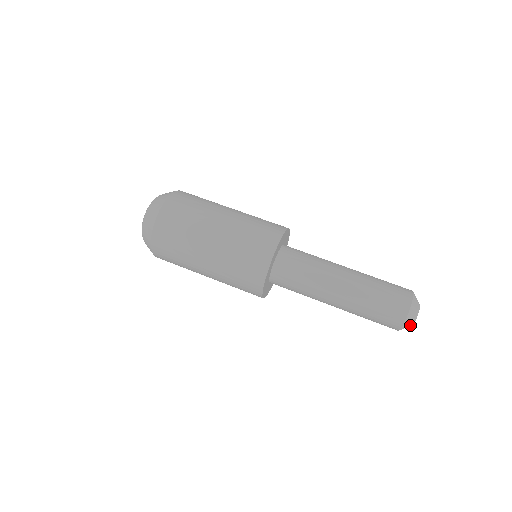
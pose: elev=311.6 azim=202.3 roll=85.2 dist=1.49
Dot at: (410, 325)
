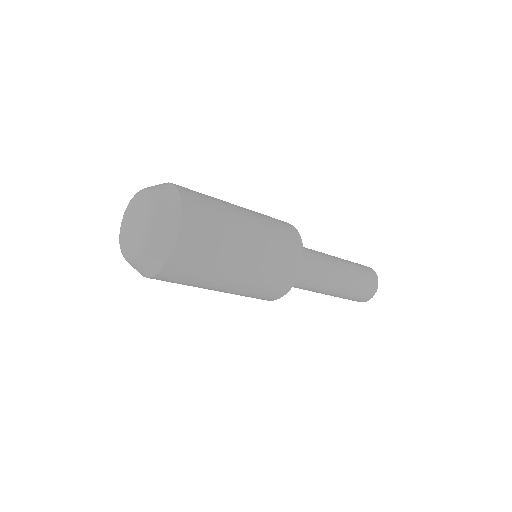
Dot at: occluded
